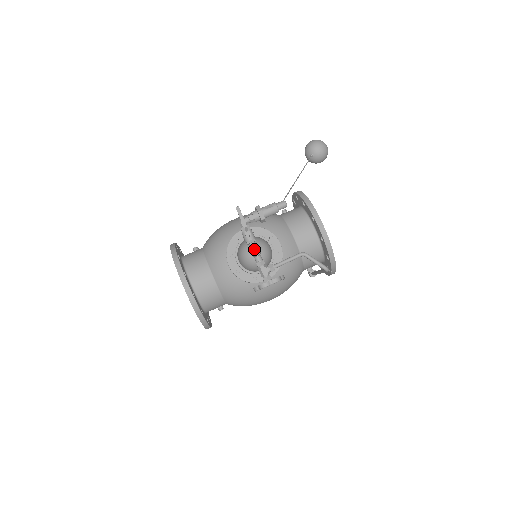
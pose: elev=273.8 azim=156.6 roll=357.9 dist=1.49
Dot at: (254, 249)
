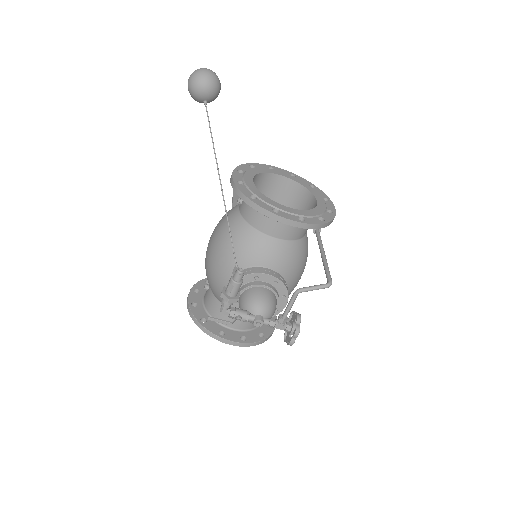
Dot at: (255, 325)
